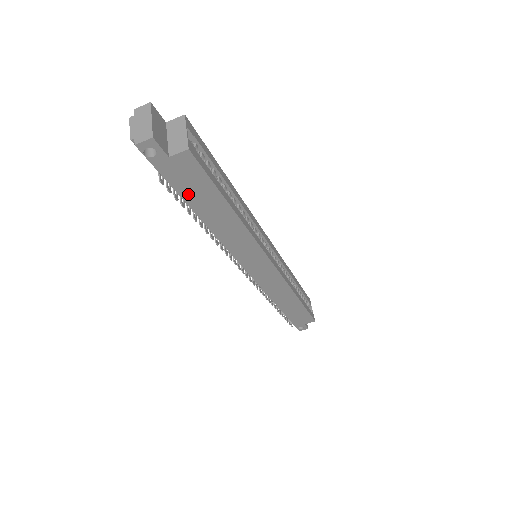
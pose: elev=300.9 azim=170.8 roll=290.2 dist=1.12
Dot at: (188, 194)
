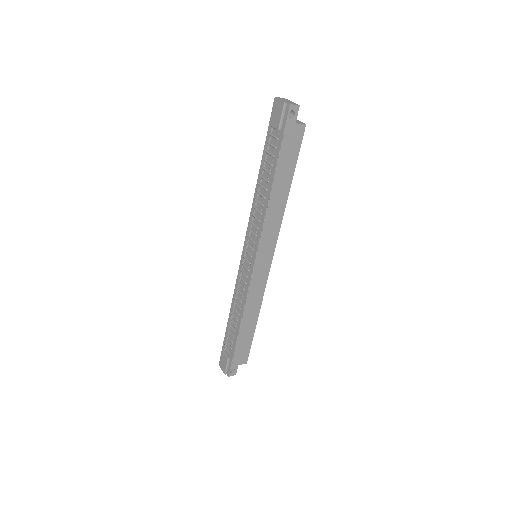
Dot at: (282, 158)
